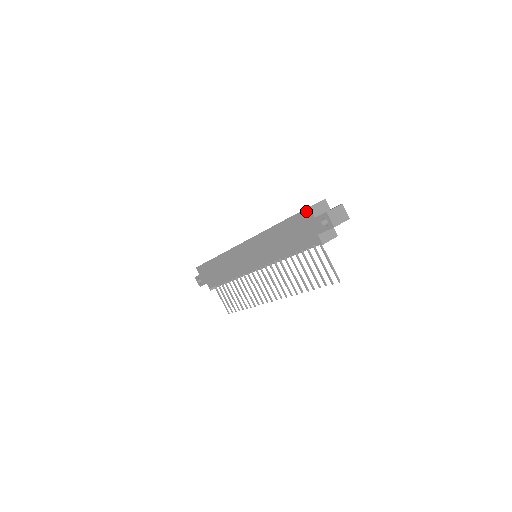
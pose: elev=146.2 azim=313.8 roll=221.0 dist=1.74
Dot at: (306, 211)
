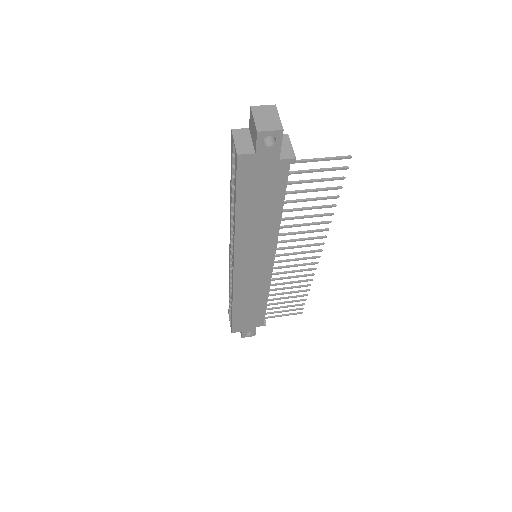
Dot at: (240, 163)
